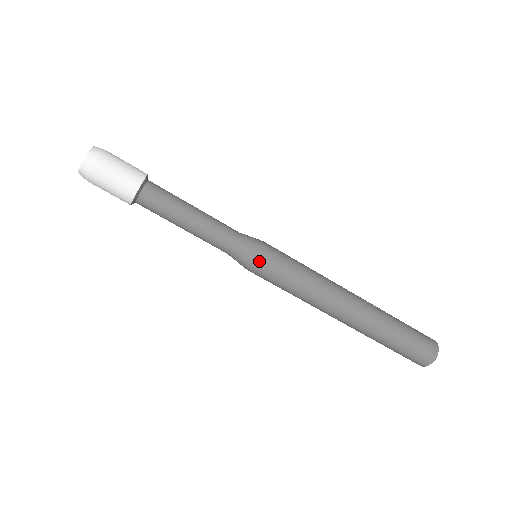
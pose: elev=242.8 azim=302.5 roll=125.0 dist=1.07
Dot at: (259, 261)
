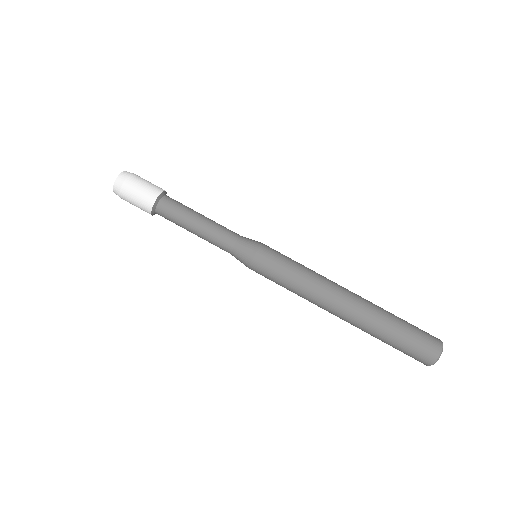
Dot at: (259, 252)
